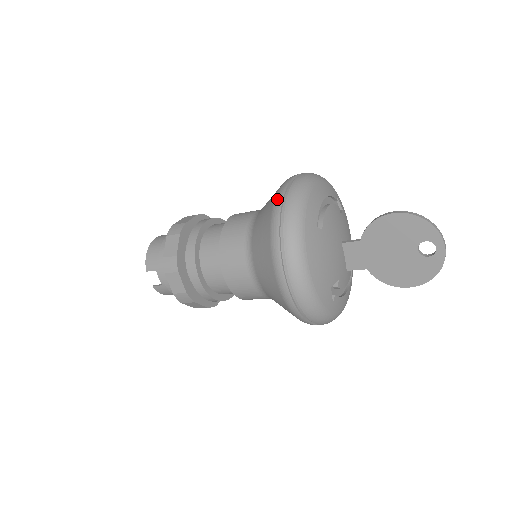
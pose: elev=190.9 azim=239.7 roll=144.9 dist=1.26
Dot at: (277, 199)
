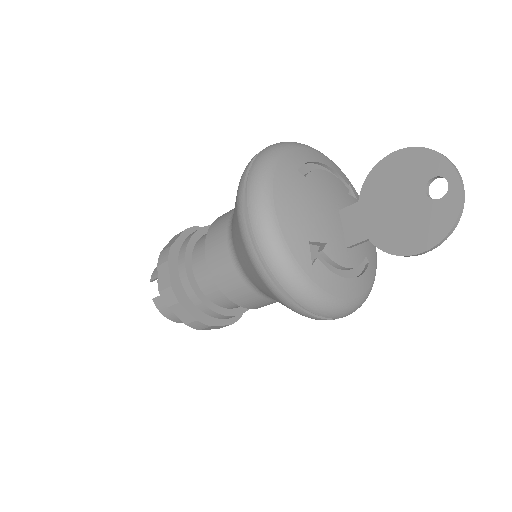
Dot at: occluded
